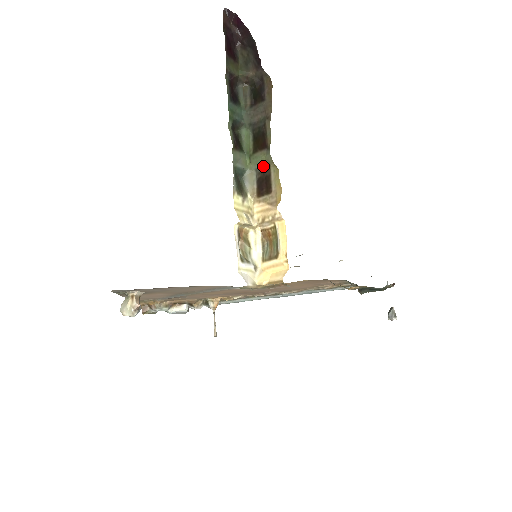
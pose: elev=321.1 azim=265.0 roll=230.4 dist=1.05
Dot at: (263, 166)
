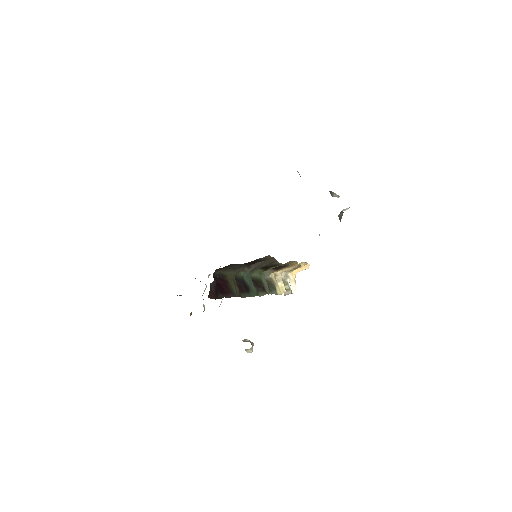
Dot at: occluded
